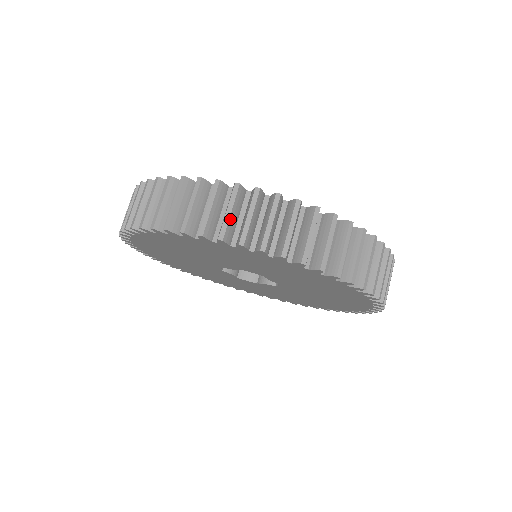
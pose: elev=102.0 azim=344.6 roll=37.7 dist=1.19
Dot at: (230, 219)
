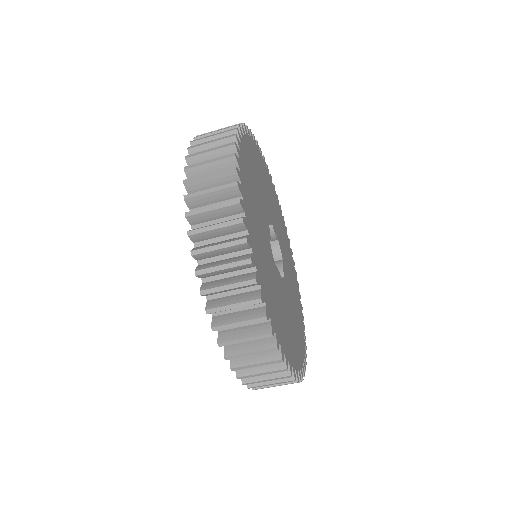
Dot at: occluded
